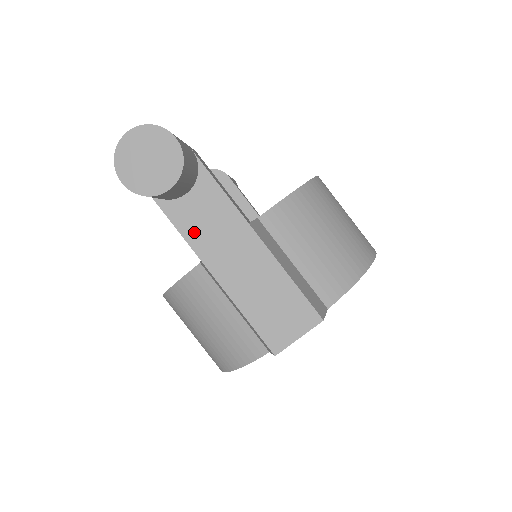
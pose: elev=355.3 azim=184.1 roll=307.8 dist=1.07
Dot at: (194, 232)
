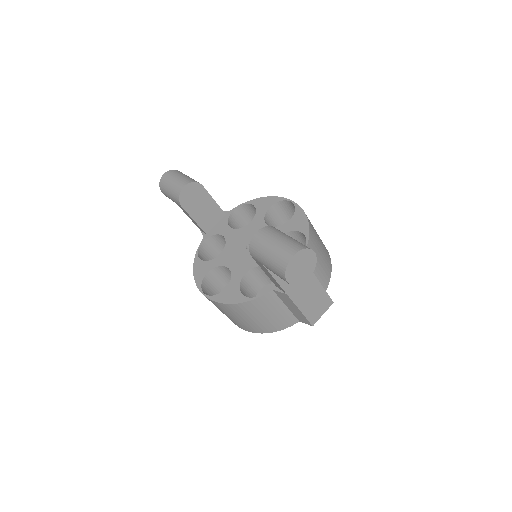
Dot at: (285, 281)
